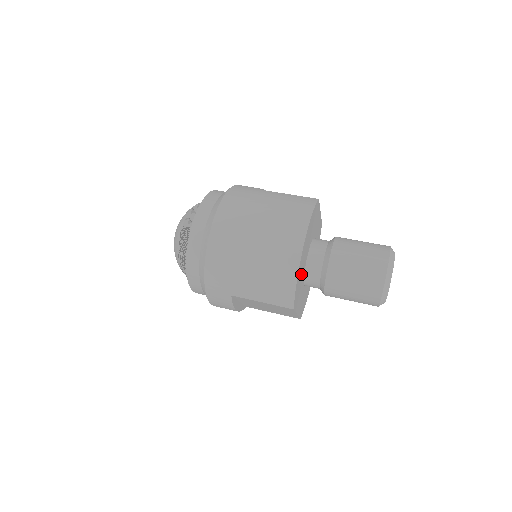
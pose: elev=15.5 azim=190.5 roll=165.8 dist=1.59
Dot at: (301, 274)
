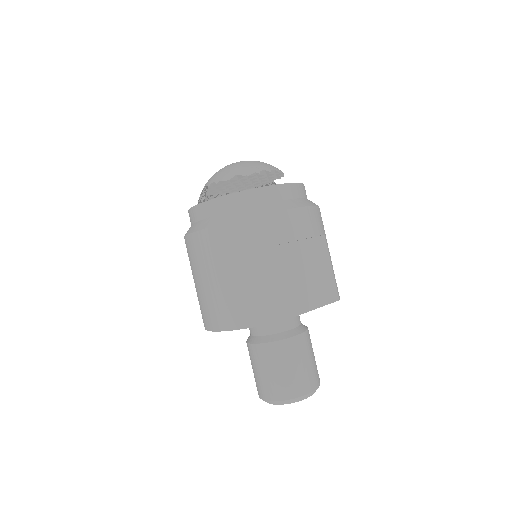
Dot at: occluded
